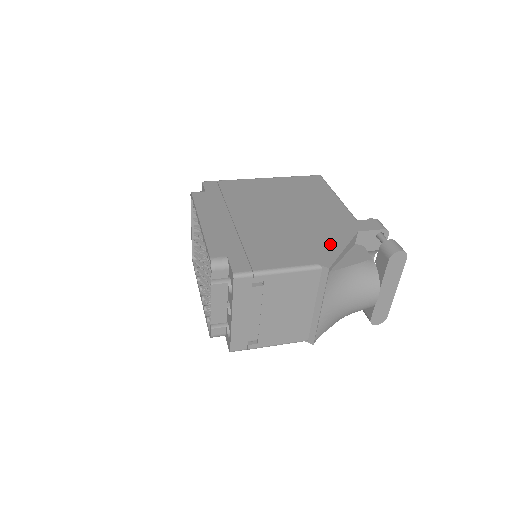
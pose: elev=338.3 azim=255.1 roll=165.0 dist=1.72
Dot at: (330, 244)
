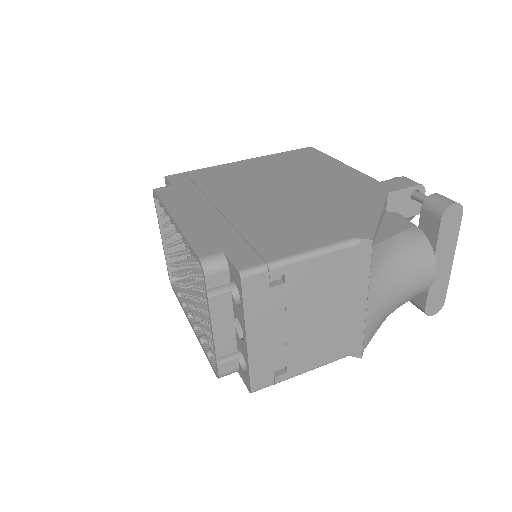
Dot at: (359, 212)
